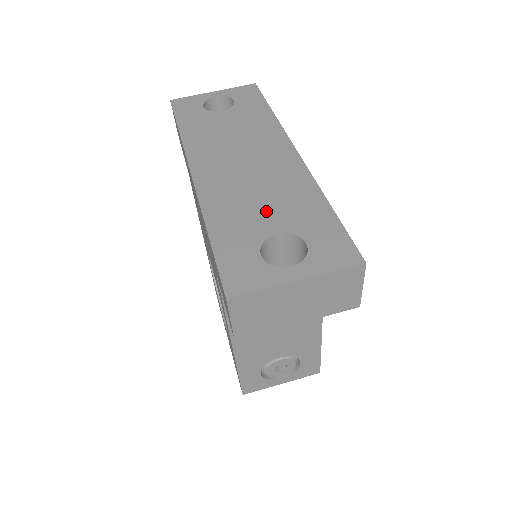
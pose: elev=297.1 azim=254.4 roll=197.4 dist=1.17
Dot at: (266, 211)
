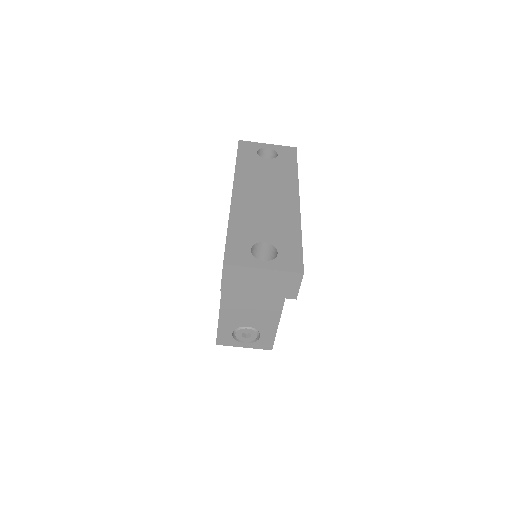
Dot at: (265, 228)
